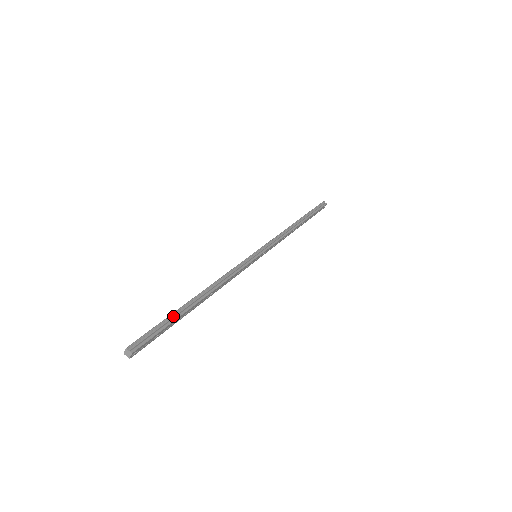
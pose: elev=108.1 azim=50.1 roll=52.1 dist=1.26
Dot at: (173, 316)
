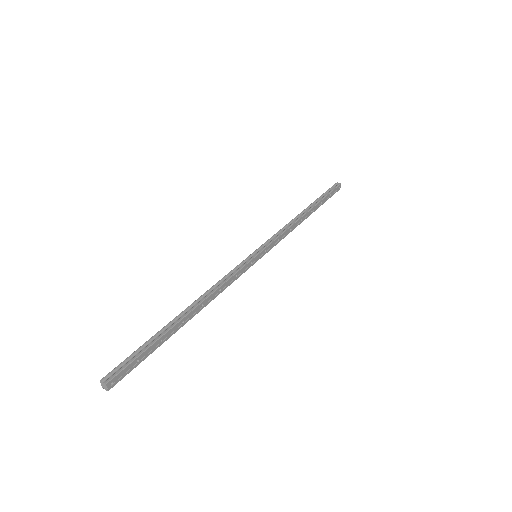
Dot at: (155, 337)
